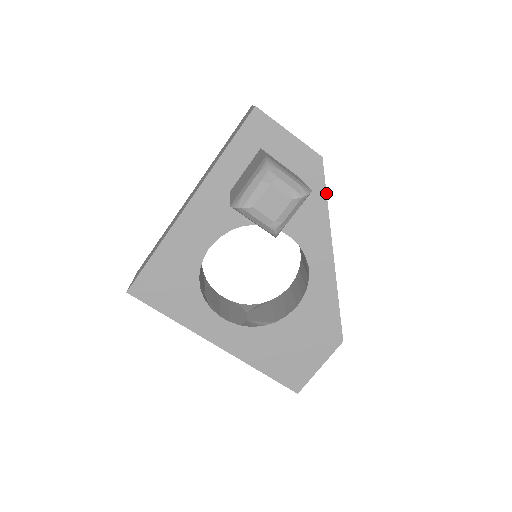
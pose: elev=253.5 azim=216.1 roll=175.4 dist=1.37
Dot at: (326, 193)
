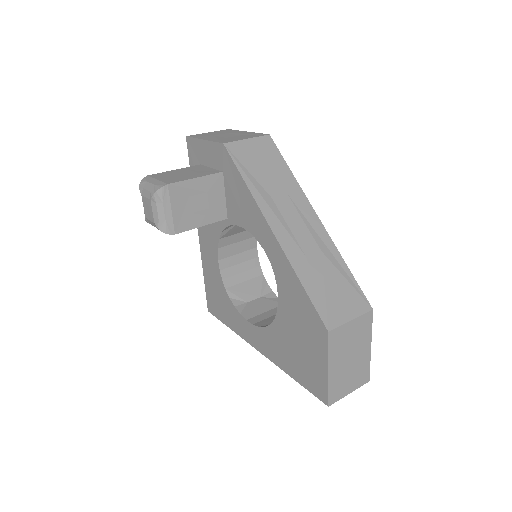
Dot at: (240, 173)
